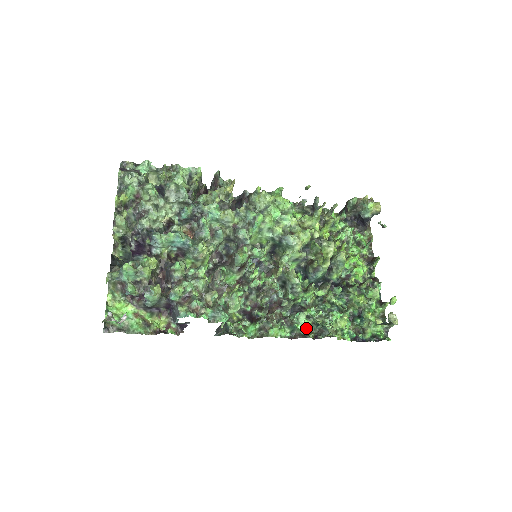
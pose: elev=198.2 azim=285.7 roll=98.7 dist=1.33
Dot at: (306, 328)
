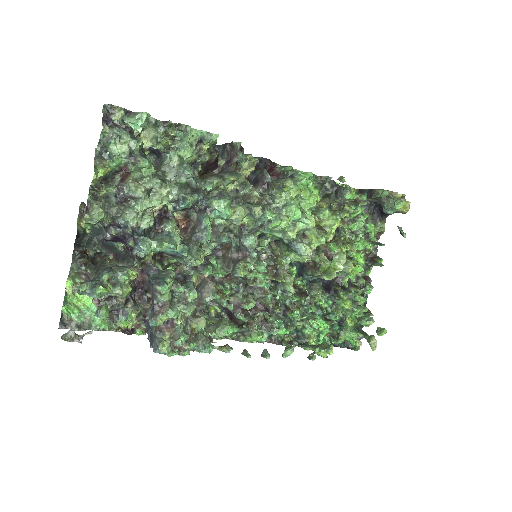
Dot at: (285, 333)
